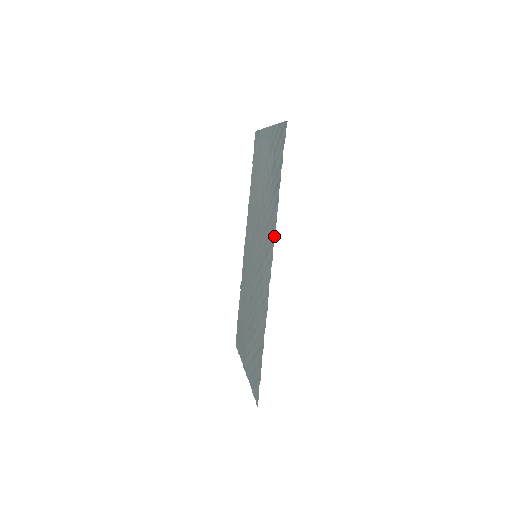
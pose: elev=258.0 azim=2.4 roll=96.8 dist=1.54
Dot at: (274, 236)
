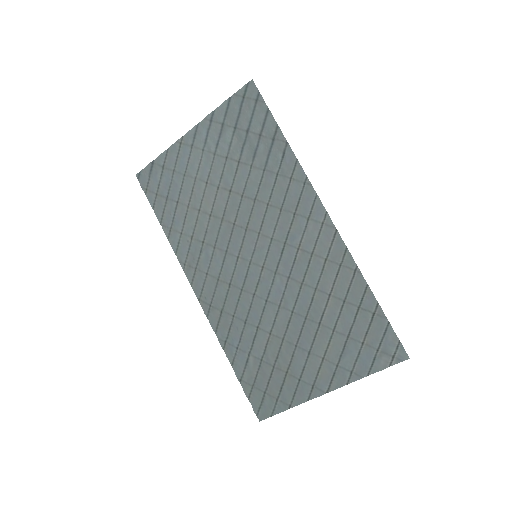
Dot at: (305, 178)
